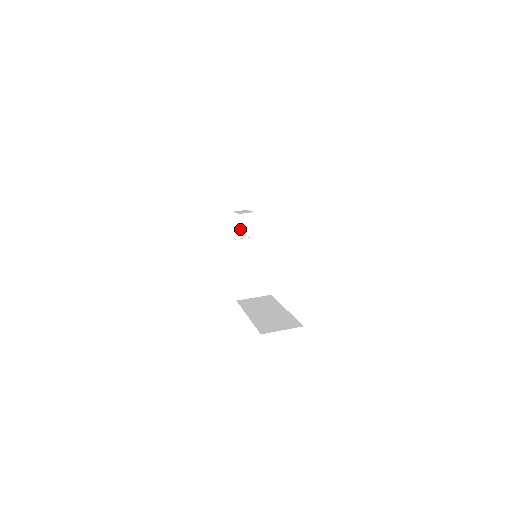
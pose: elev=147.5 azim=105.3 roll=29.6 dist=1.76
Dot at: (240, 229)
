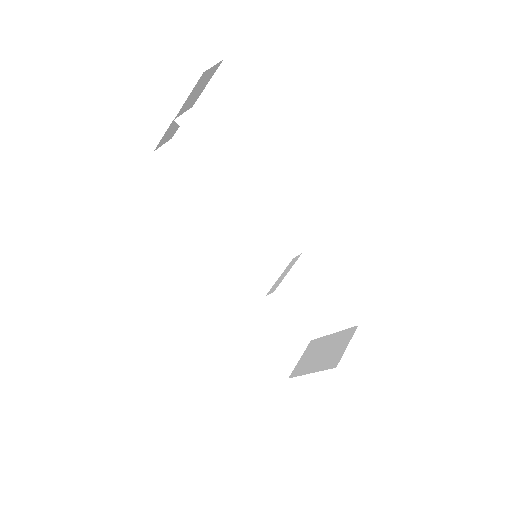
Dot at: (167, 136)
